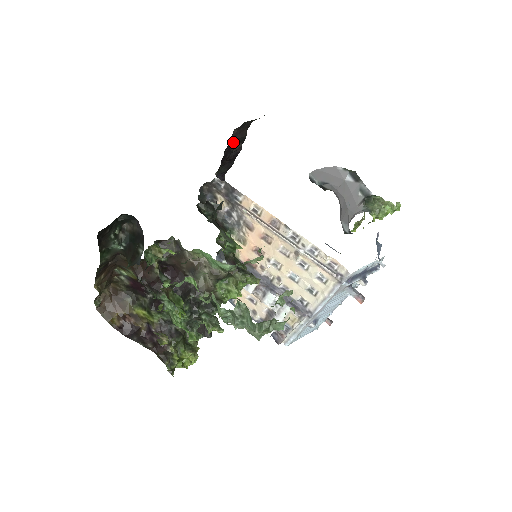
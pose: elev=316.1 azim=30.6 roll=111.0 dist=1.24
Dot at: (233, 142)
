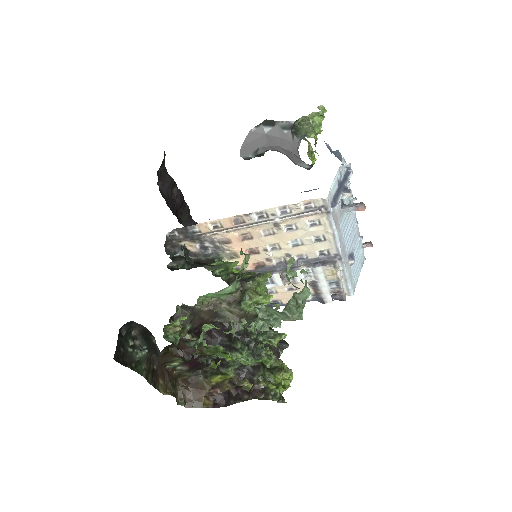
Dot at: (167, 193)
